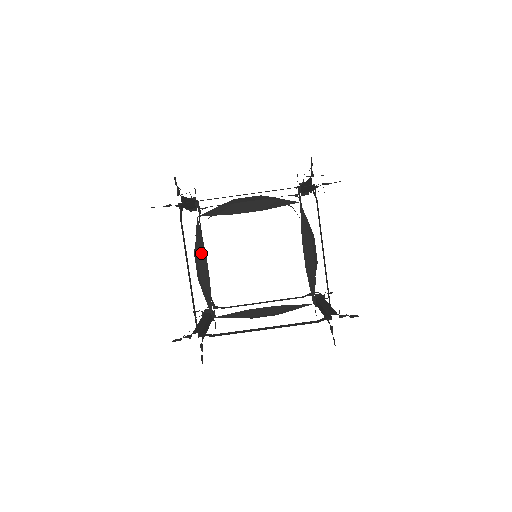
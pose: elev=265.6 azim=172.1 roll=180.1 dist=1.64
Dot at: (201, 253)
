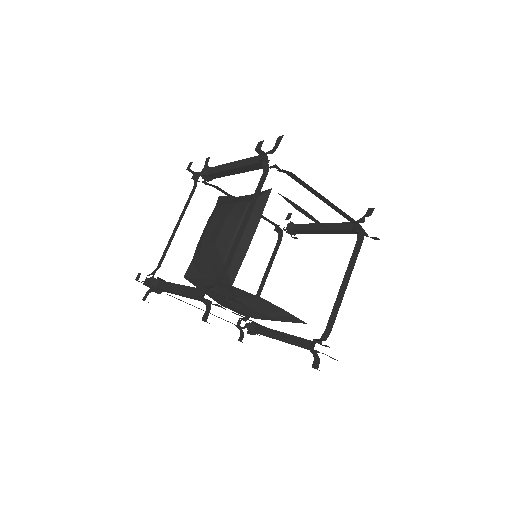
Dot at: (254, 302)
